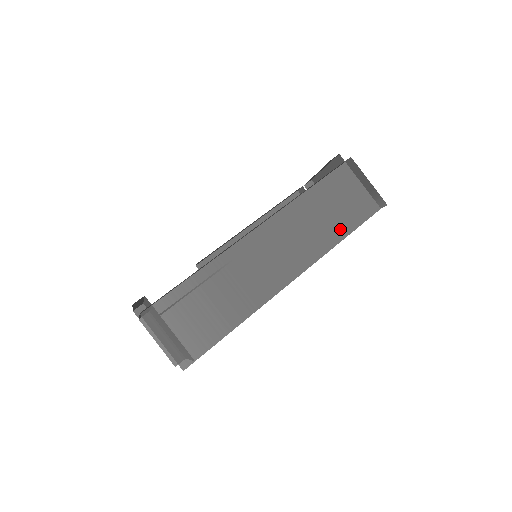
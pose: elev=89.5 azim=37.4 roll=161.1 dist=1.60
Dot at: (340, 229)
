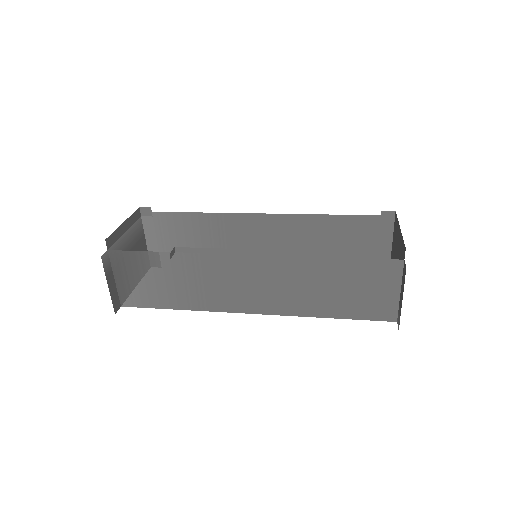
Dot at: (336, 309)
